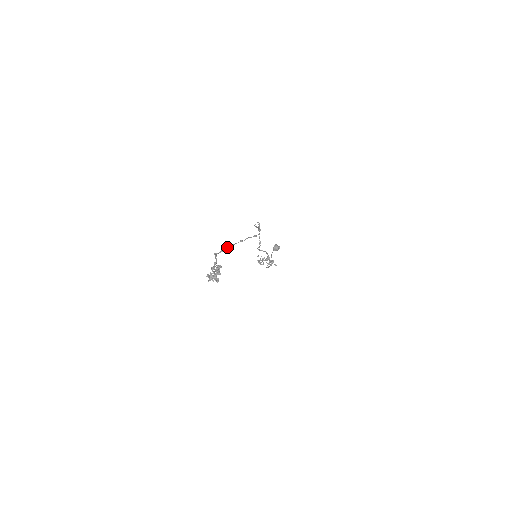
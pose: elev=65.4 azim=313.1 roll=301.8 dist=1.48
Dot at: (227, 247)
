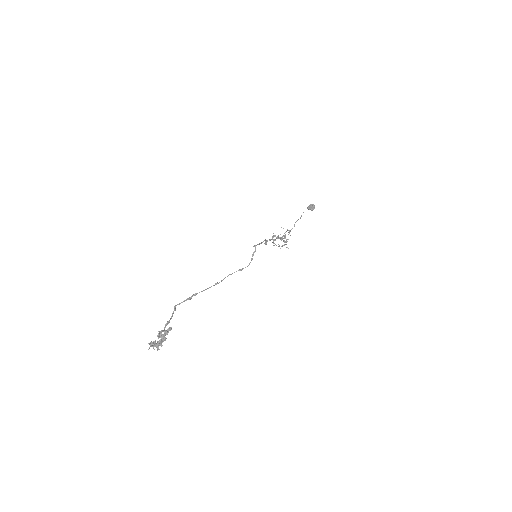
Dot at: (194, 295)
